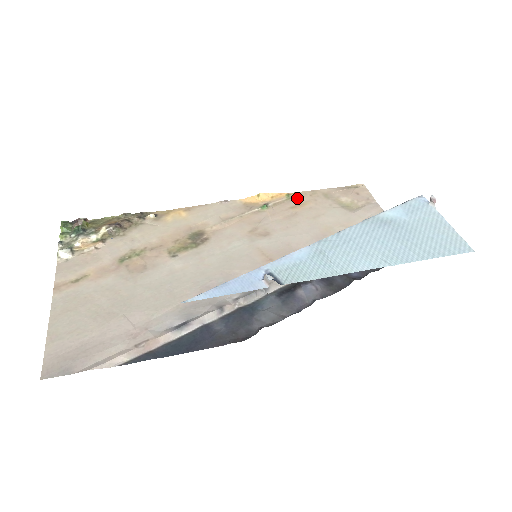
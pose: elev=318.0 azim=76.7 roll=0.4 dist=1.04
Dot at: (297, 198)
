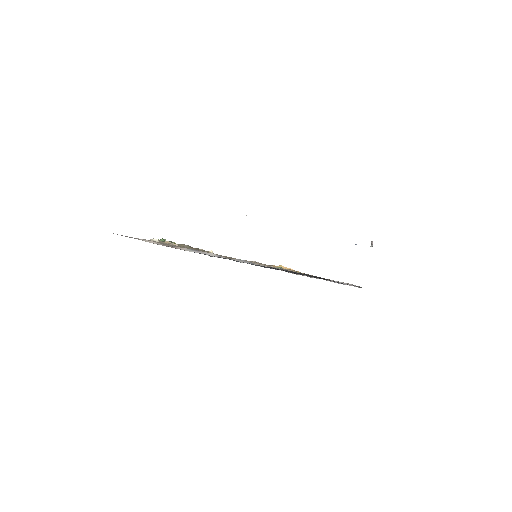
Dot at: occluded
